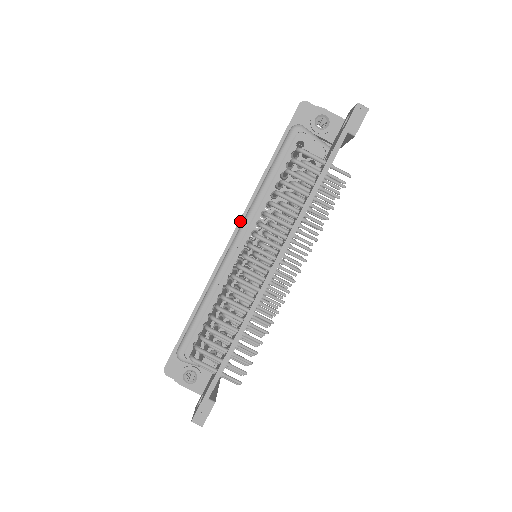
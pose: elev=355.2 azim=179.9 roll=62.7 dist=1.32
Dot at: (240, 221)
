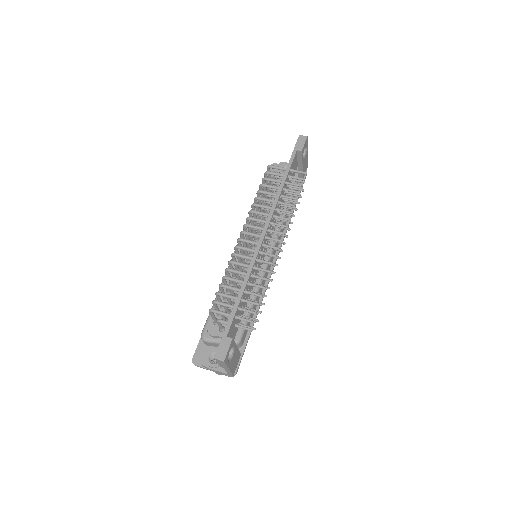
Dot at: occluded
